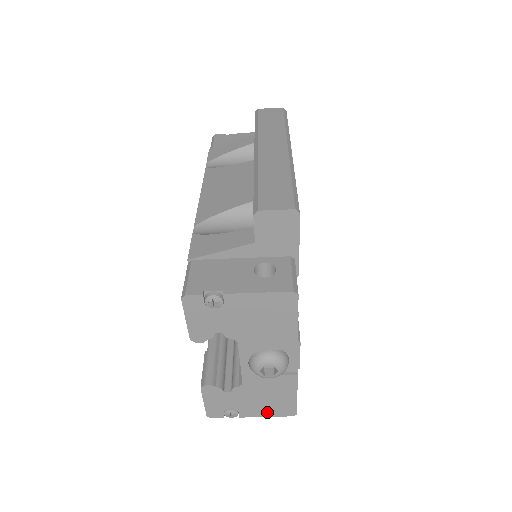
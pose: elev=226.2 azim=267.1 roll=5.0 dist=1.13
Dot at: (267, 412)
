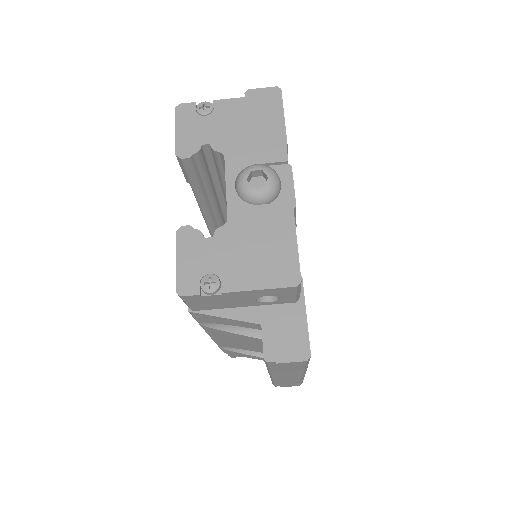
Dot at: (259, 279)
